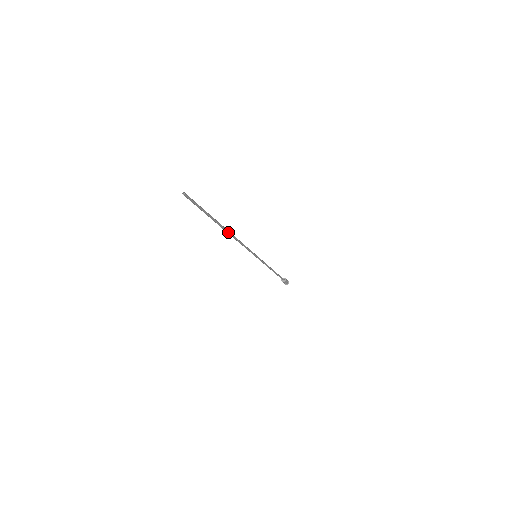
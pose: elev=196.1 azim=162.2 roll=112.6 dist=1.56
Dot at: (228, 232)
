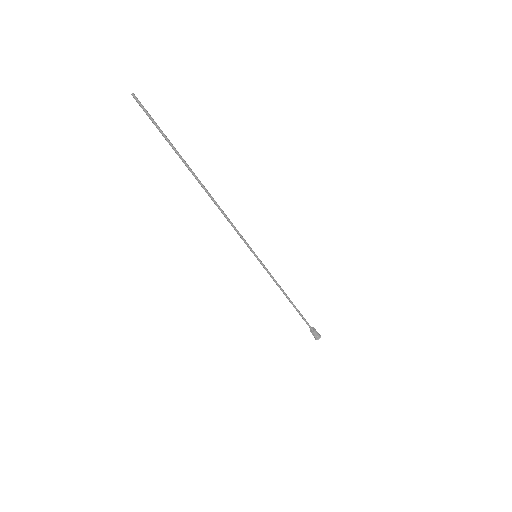
Dot at: (204, 188)
